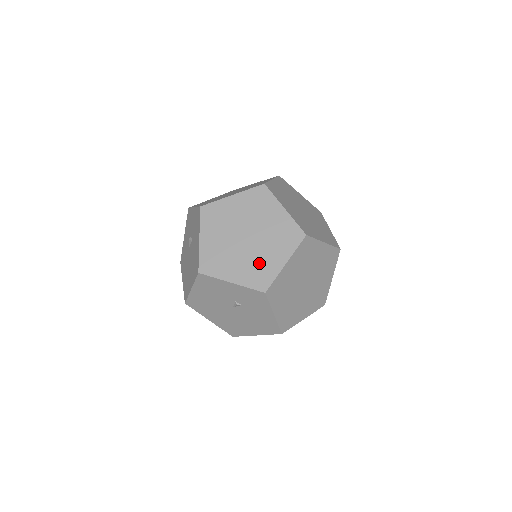
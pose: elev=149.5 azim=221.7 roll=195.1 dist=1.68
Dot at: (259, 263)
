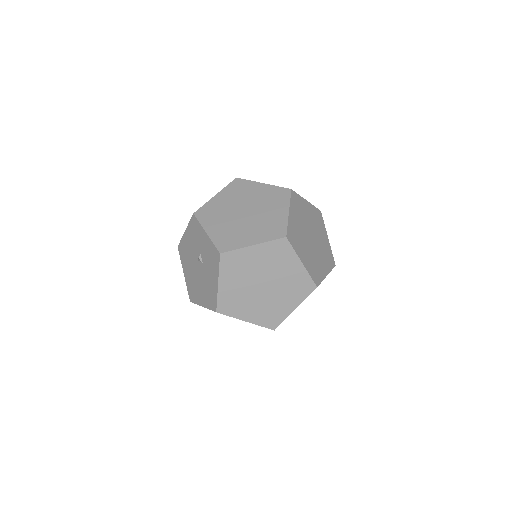
Dot at: (272, 308)
